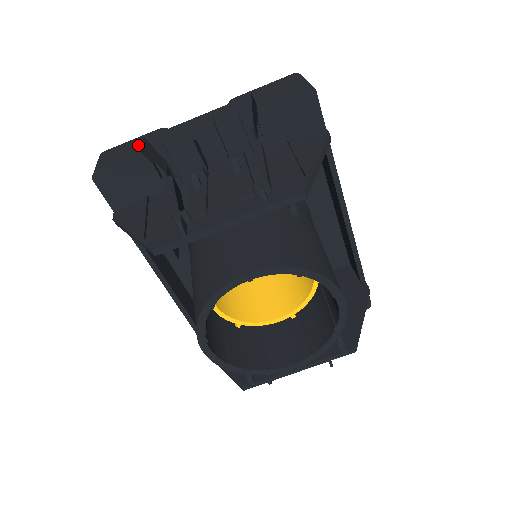
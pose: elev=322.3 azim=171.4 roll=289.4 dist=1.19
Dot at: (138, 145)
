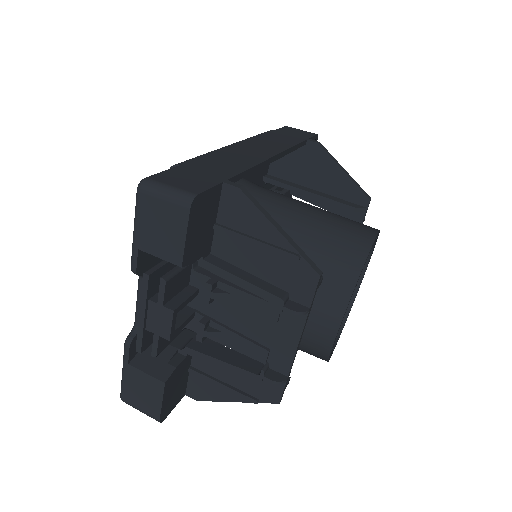
Dot at: (144, 377)
